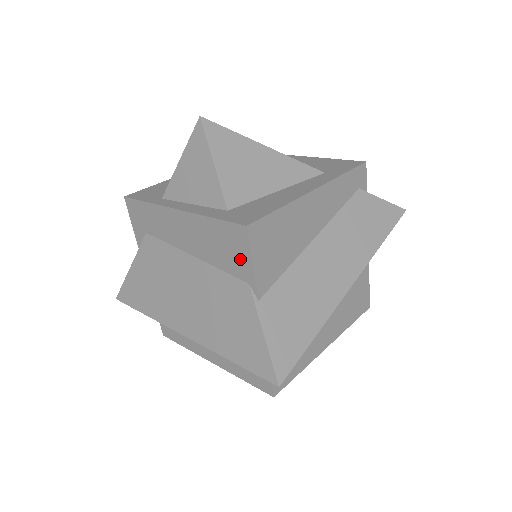
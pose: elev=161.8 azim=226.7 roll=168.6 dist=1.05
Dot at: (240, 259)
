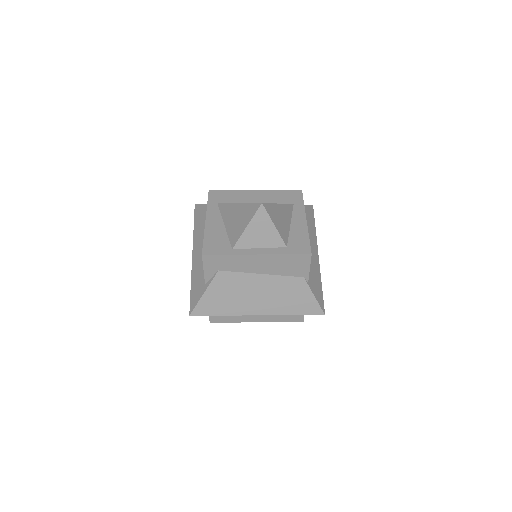
Dot at: (301, 268)
